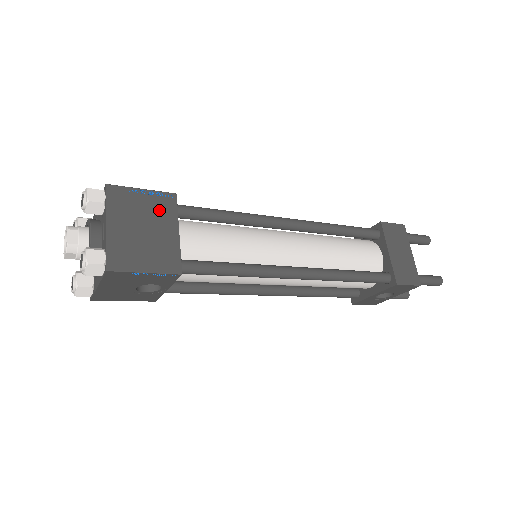
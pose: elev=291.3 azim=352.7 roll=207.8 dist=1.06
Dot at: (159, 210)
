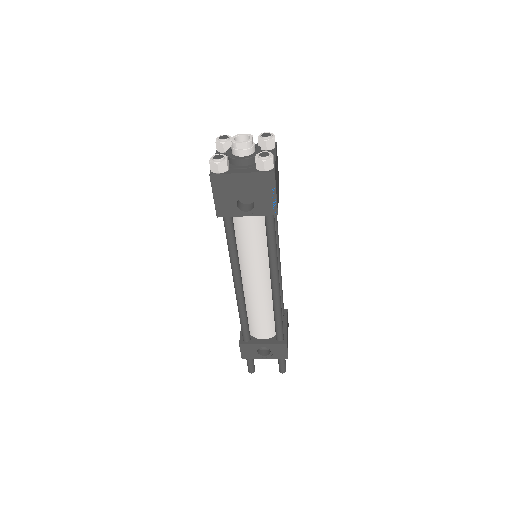
Dot at: (278, 180)
